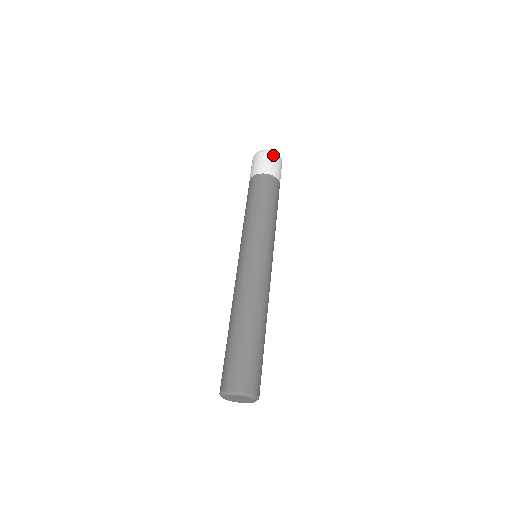
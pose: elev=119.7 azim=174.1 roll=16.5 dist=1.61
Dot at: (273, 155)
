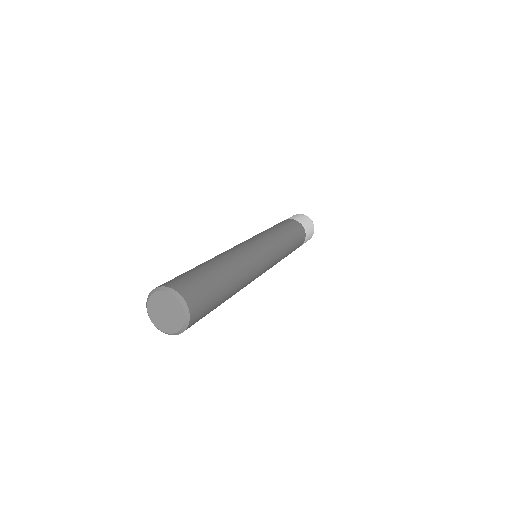
Dot at: (309, 219)
